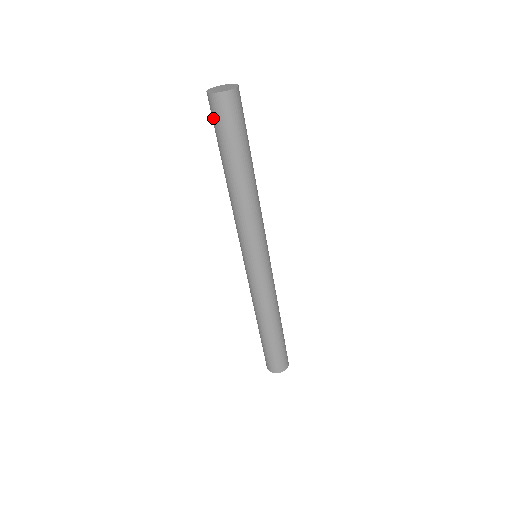
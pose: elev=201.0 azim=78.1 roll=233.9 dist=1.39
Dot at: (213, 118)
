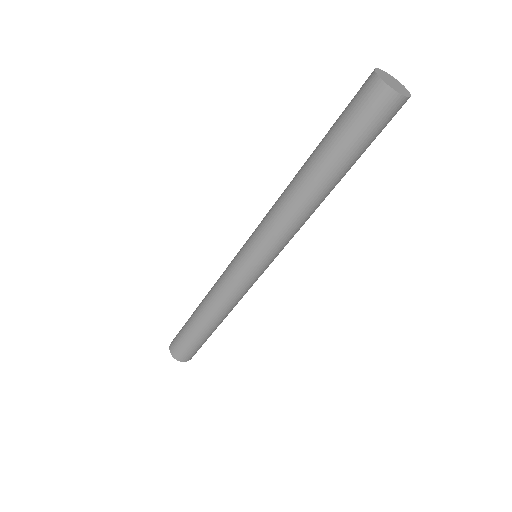
Dot at: (355, 105)
